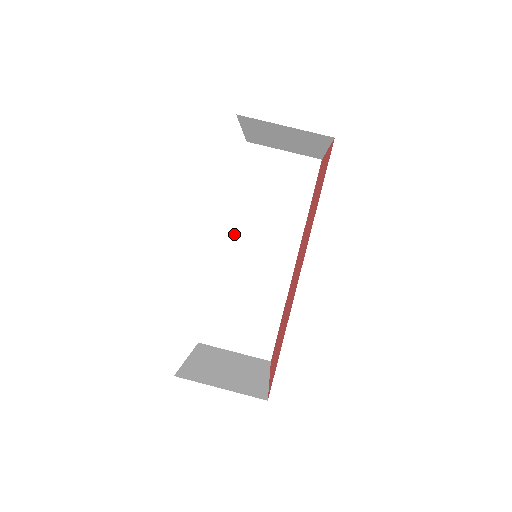
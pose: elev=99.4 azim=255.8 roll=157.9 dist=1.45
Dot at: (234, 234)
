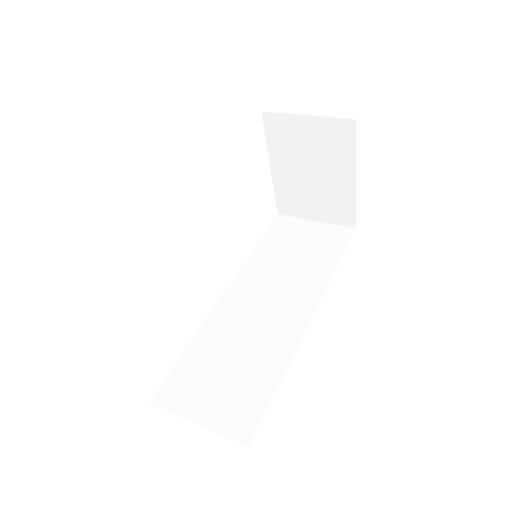
Dot at: (242, 284)
